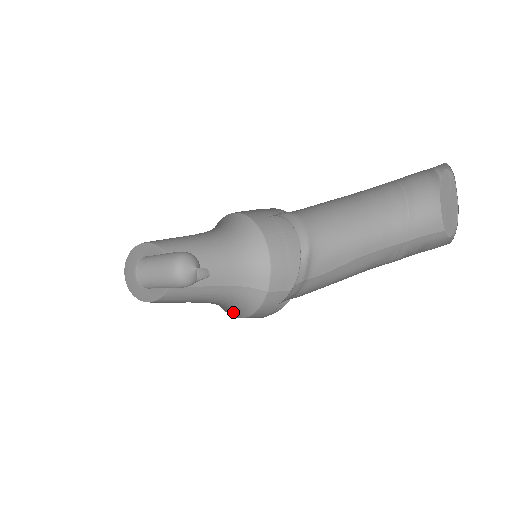
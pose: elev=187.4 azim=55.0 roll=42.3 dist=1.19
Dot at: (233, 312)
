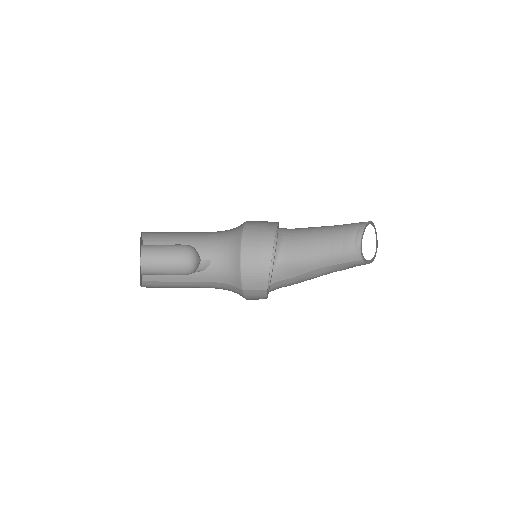
Dot at: occluded
